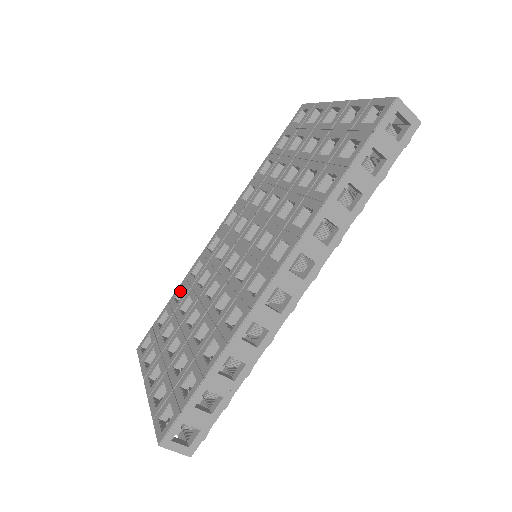
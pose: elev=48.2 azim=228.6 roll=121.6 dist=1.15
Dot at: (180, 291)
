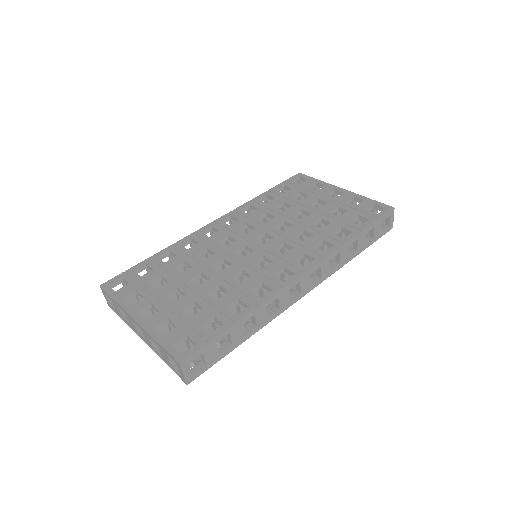
Dot at: (164, 254)
